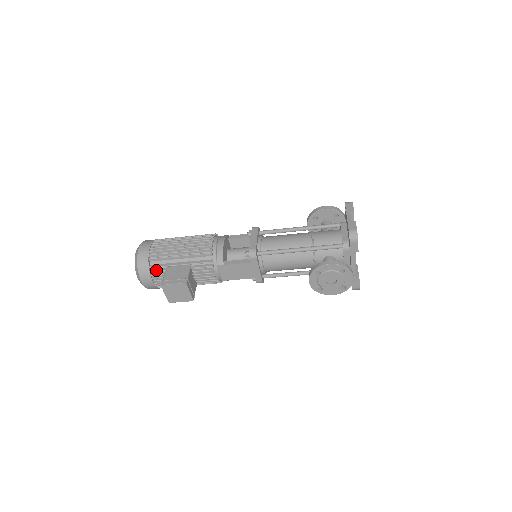
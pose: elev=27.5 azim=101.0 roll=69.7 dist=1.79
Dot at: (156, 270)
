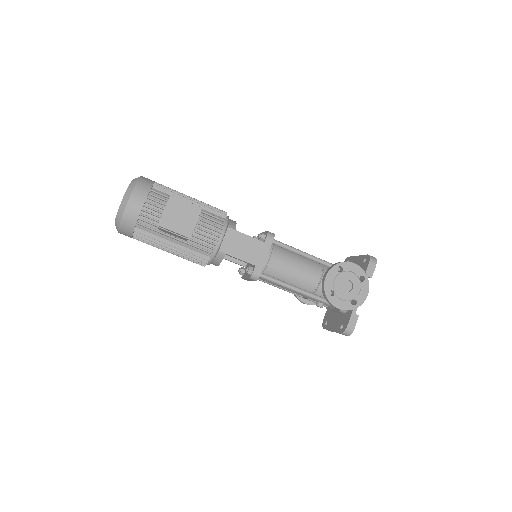
Dot at: (157, 196)
